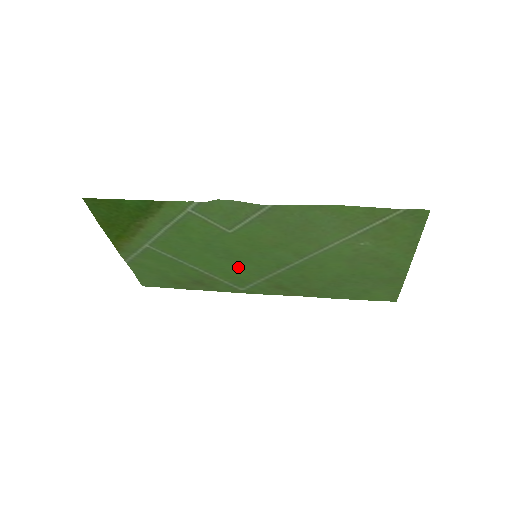
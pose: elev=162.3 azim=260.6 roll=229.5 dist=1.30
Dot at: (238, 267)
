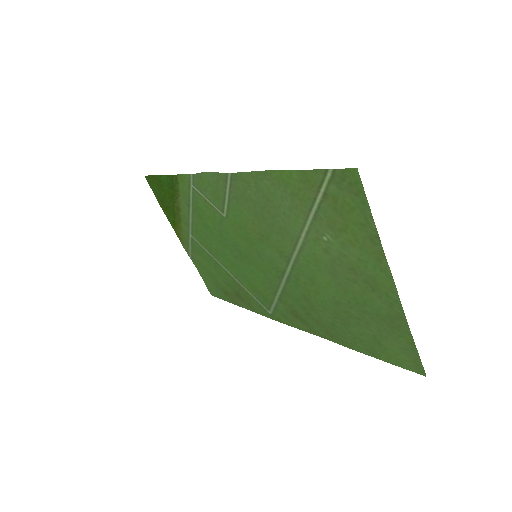
Dot at: (253, 274)
